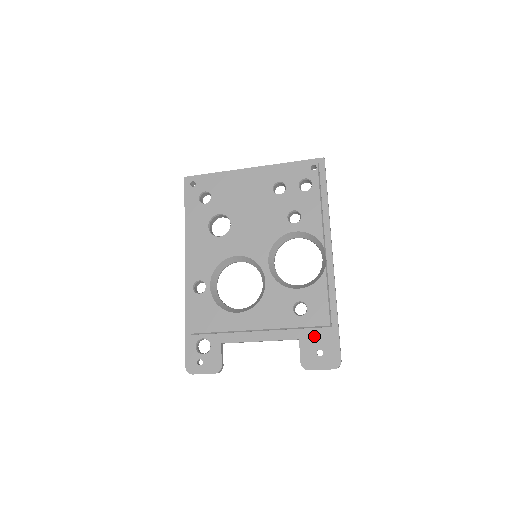
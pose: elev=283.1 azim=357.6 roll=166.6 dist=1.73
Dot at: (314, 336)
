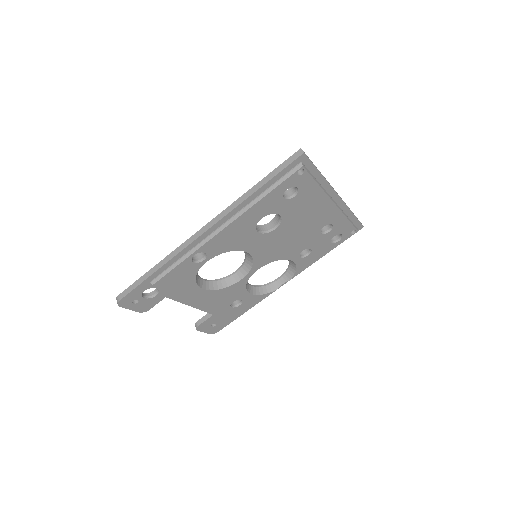
Dot at: (222, 317)
